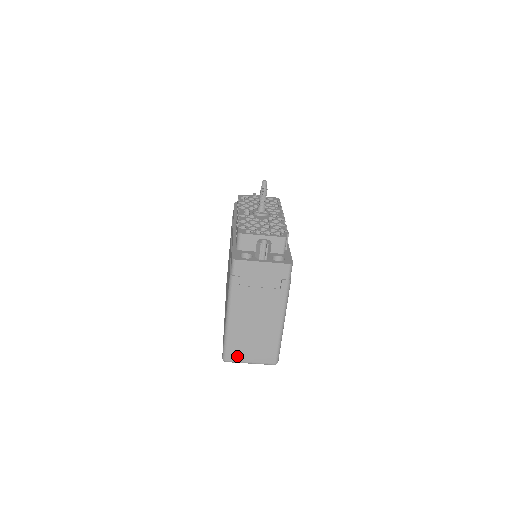
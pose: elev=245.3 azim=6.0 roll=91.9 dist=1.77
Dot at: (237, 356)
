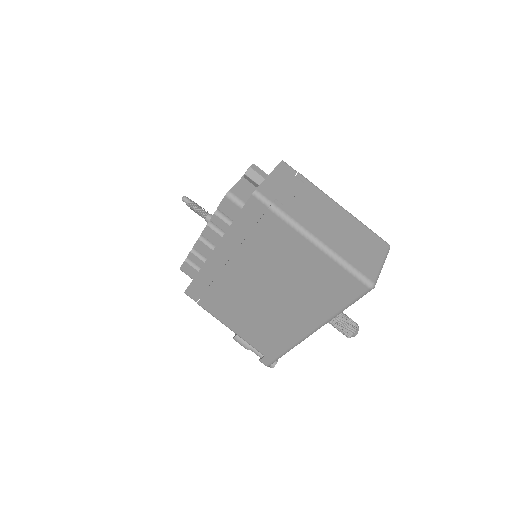
Dot at: (370, 269)
